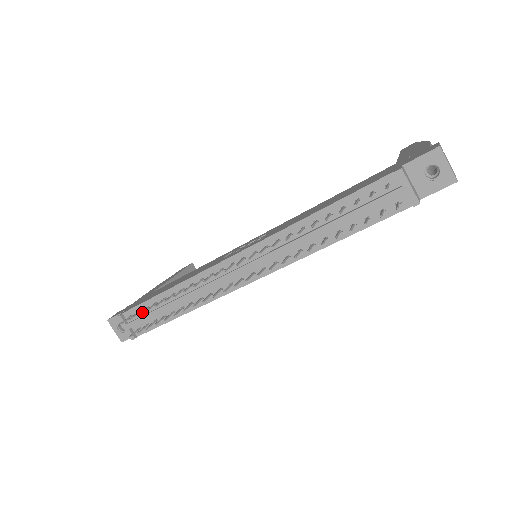
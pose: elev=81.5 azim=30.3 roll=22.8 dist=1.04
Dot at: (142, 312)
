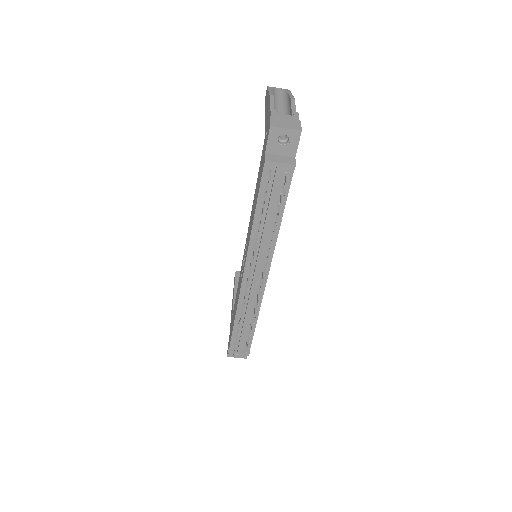
Dot at: (236, 341)
